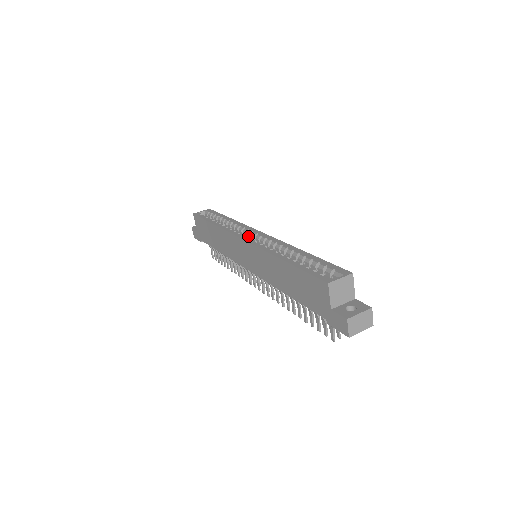
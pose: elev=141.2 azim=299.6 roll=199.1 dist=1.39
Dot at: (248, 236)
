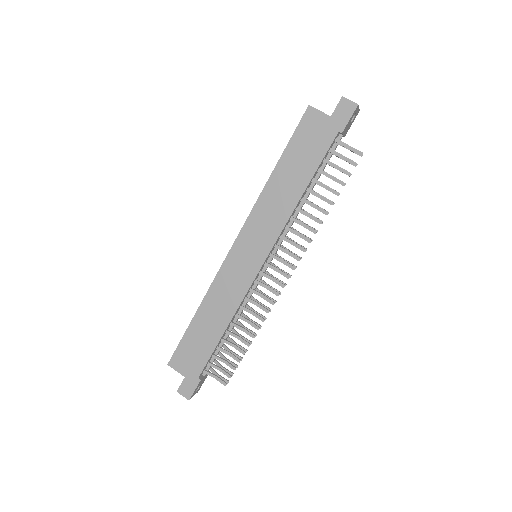
Dot at: occluded
